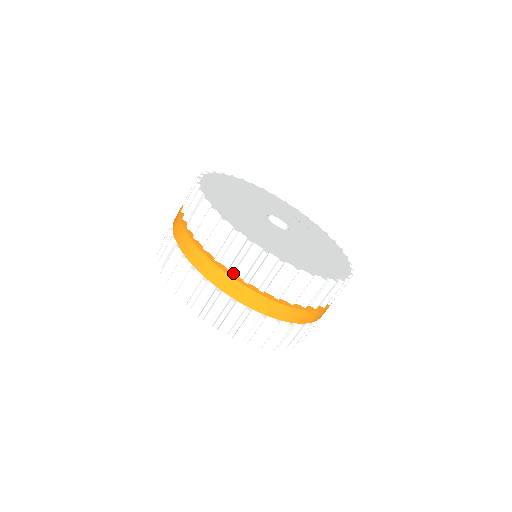
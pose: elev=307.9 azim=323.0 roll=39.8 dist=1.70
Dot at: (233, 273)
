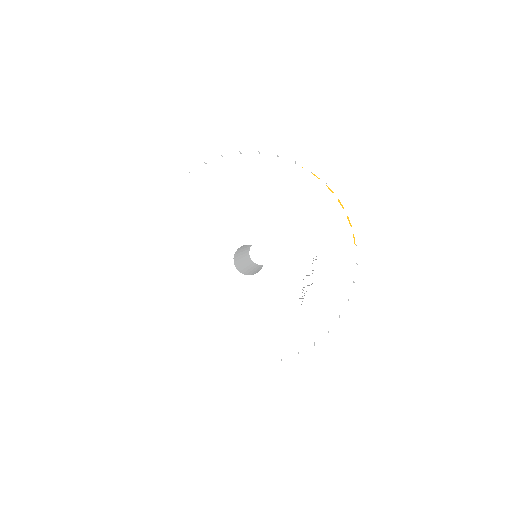
Dot at: occluded
